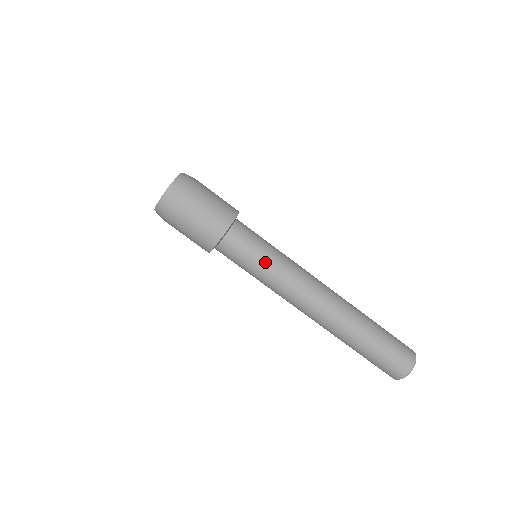
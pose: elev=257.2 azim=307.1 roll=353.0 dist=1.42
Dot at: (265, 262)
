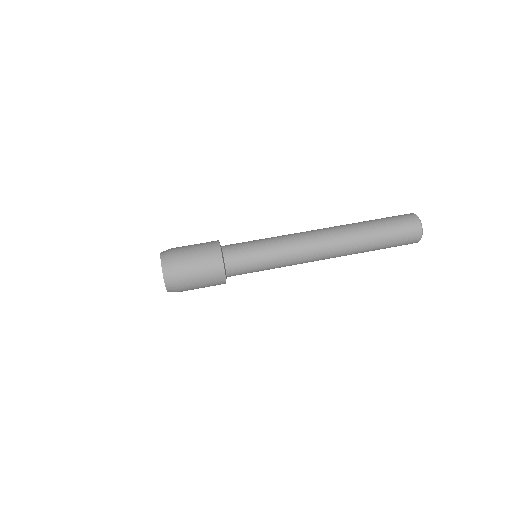
Dot at: occluded
